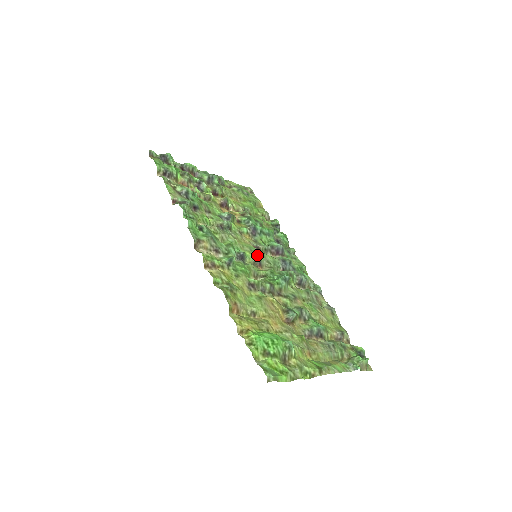
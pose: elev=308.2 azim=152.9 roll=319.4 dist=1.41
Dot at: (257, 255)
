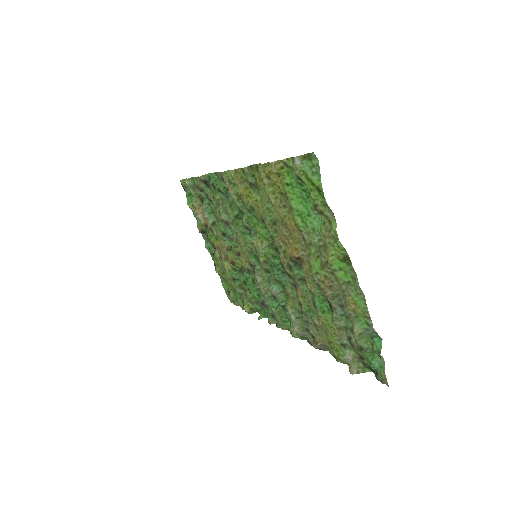
Dot at: occluded
